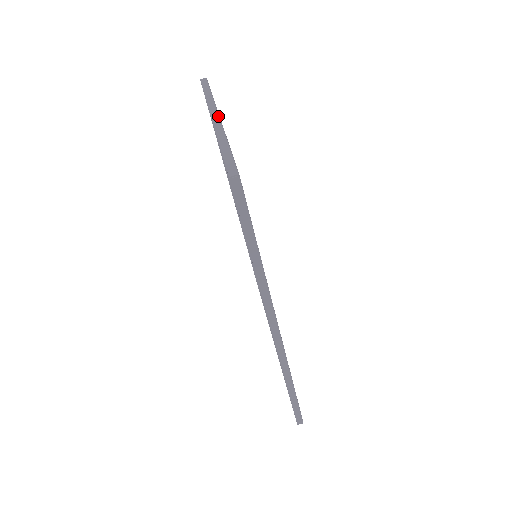
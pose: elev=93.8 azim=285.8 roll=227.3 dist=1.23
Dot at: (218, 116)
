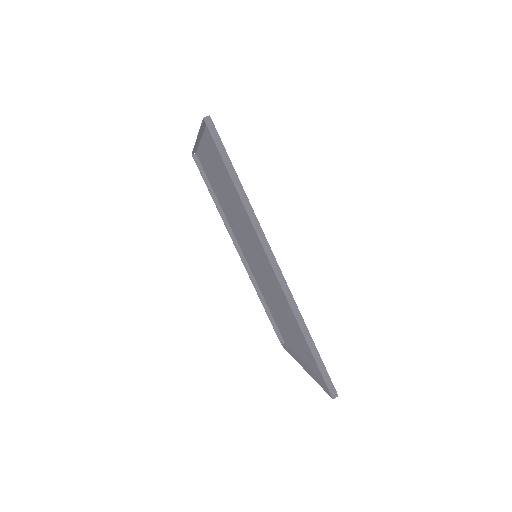
Dot at: (200, 137)
